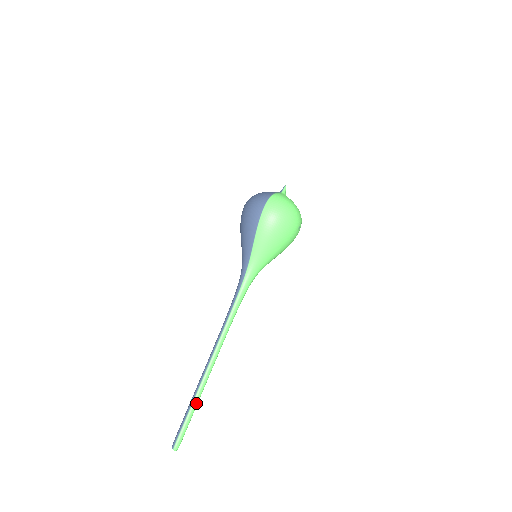
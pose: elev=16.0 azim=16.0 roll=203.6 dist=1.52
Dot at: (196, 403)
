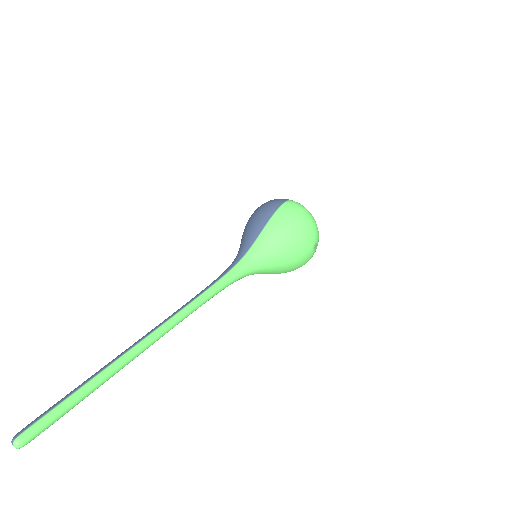
Dot at: (101, 379)
